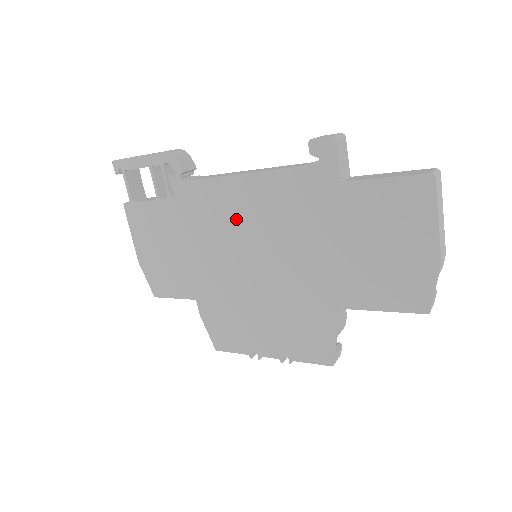
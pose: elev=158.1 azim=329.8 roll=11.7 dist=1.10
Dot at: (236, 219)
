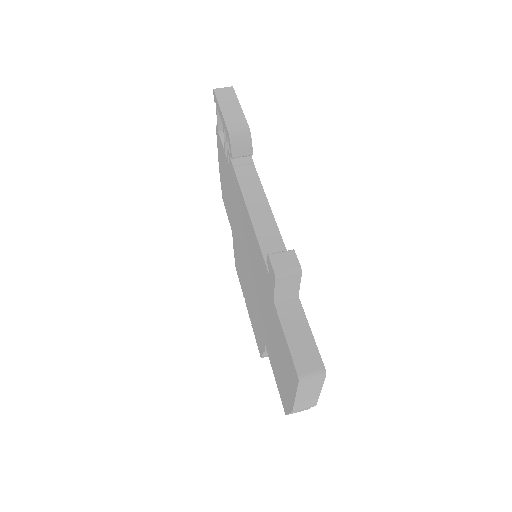
Dot at: (244, 228)
